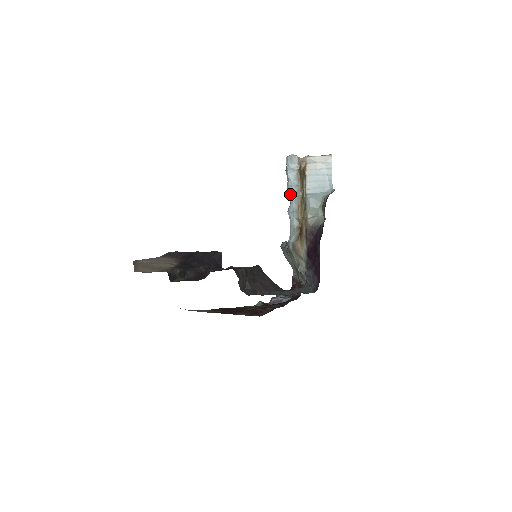
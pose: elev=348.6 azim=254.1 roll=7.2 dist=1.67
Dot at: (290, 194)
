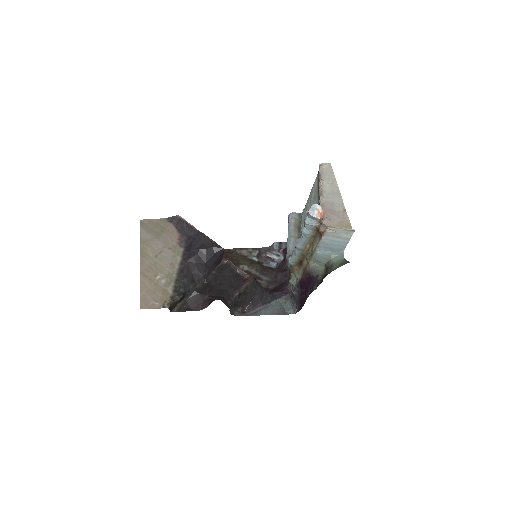
Dot at: (302, 236)
